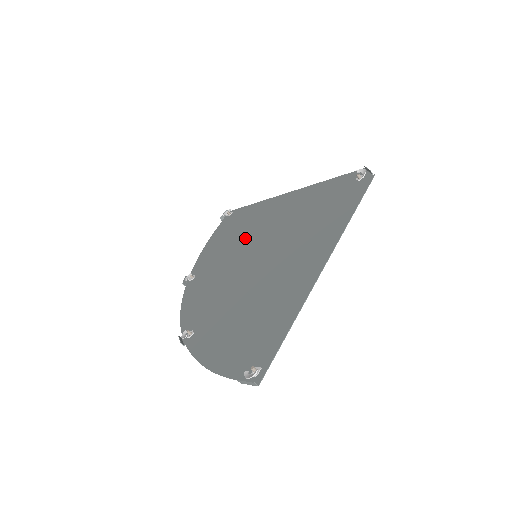
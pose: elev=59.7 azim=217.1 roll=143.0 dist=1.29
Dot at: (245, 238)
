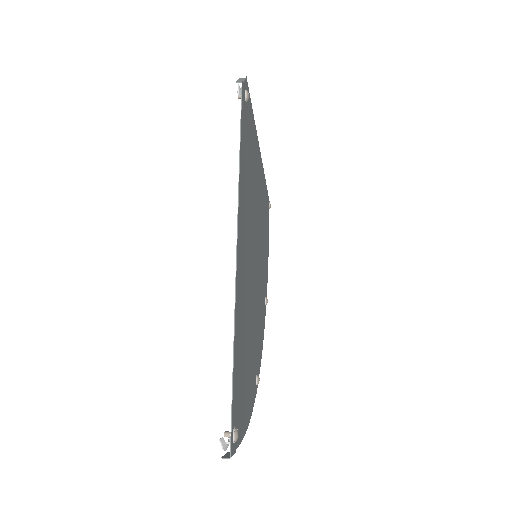
Dot at: occluded
